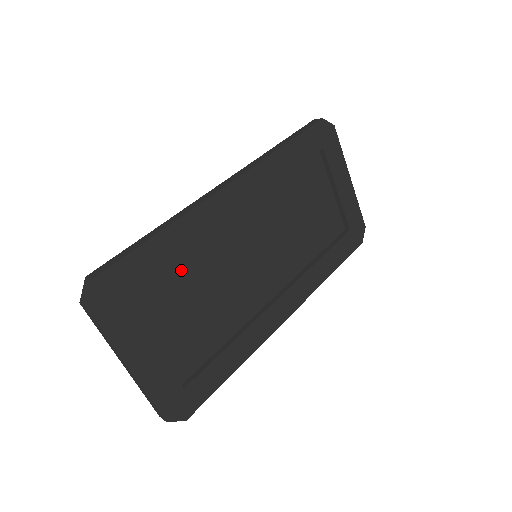
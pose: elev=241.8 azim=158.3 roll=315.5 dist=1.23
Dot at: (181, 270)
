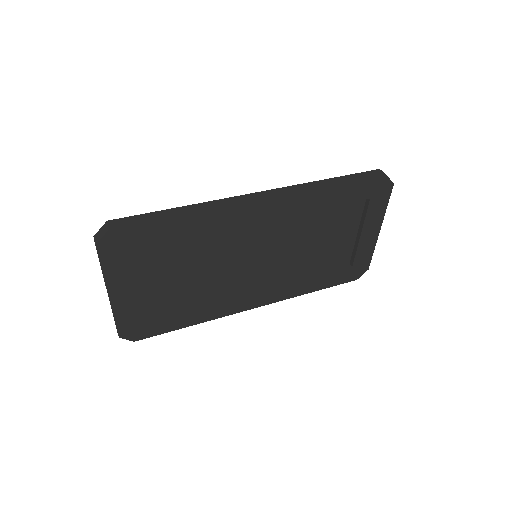
Dot at: (186, 244)
